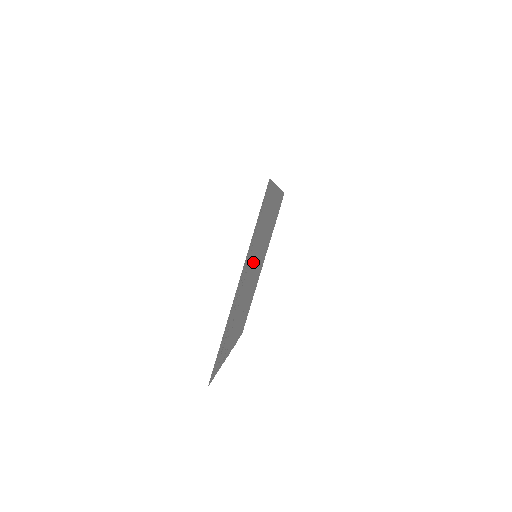
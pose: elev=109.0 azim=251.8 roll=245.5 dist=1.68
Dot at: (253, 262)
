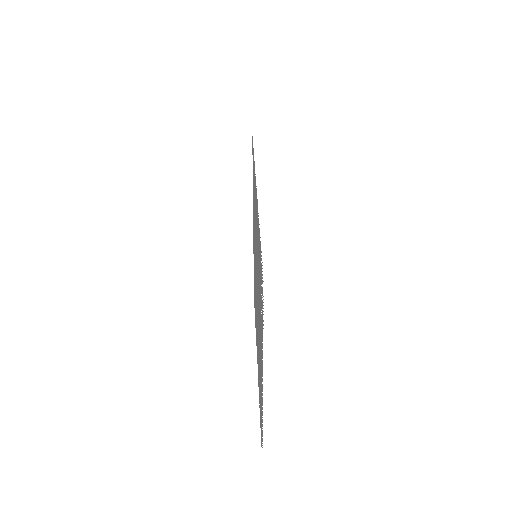
Dot at: occluded
